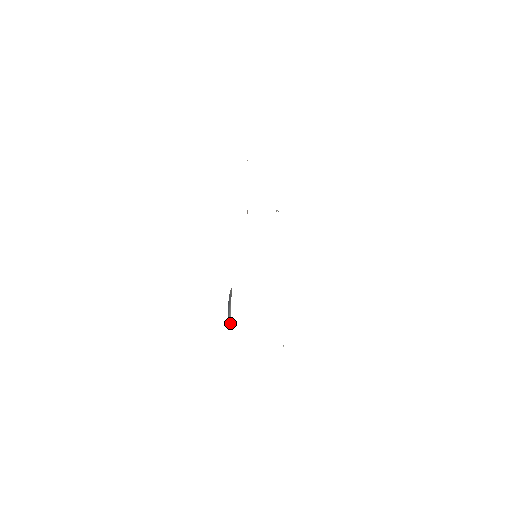
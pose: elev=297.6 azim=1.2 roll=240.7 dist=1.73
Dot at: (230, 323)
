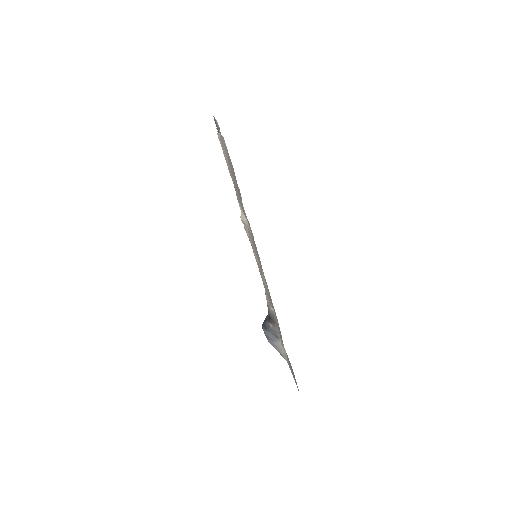
Dot at: (277, 349)
